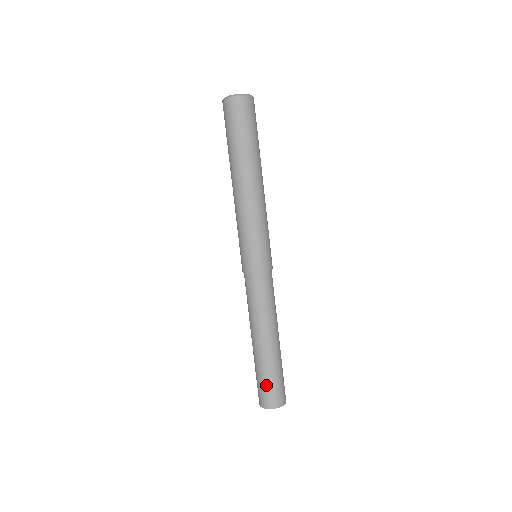
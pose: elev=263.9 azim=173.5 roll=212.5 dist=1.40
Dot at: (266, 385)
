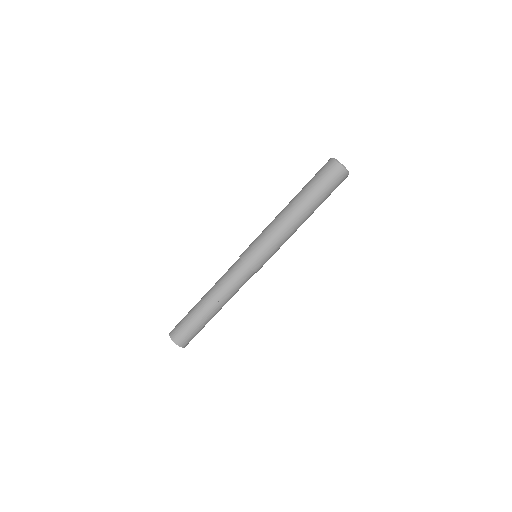
Dot at: (192, 333)
